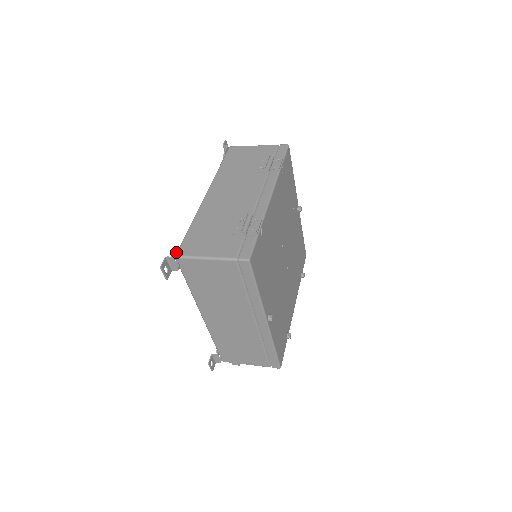
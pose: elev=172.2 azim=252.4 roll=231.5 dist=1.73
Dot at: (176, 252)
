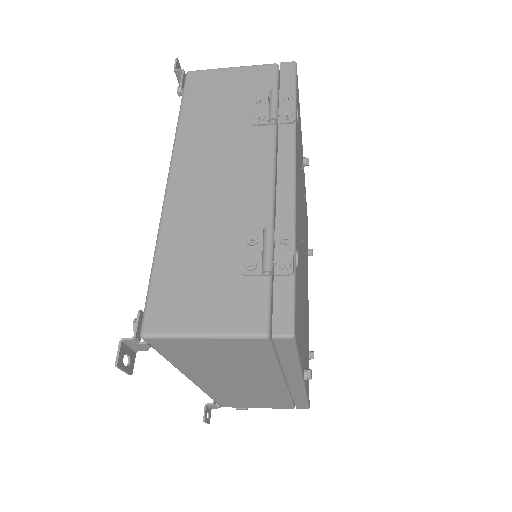
Dot at: (139, 323)
